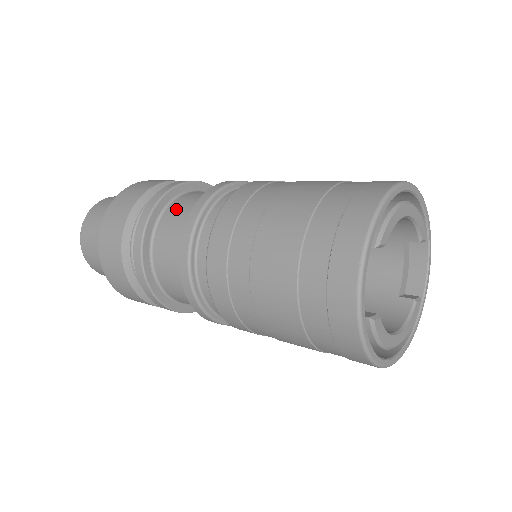
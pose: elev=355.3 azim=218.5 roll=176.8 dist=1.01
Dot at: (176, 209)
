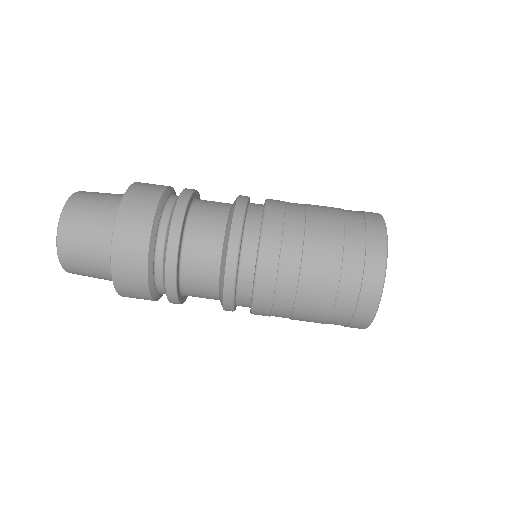
Dot at: (200, 222)
